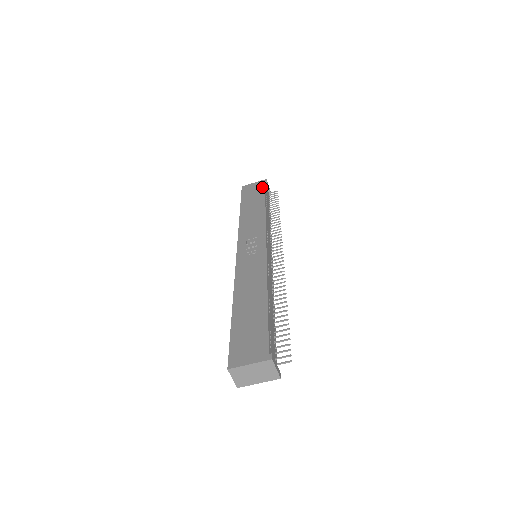
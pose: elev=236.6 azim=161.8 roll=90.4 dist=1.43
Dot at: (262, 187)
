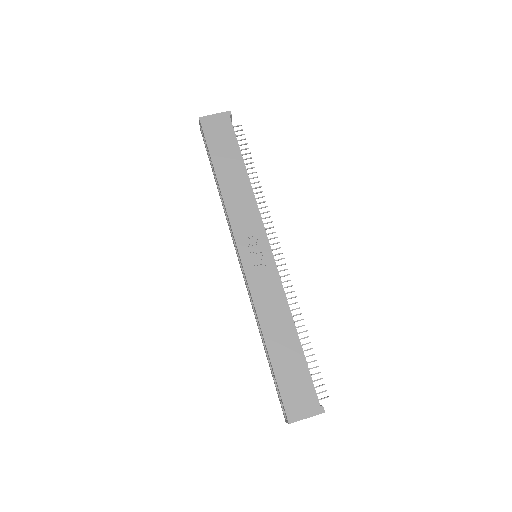
Dot at: (230, 129)
